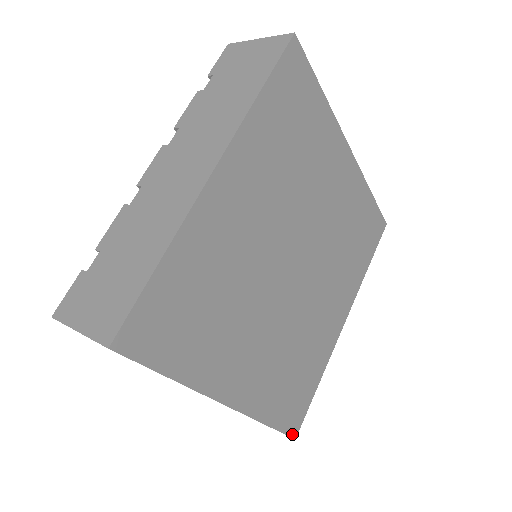
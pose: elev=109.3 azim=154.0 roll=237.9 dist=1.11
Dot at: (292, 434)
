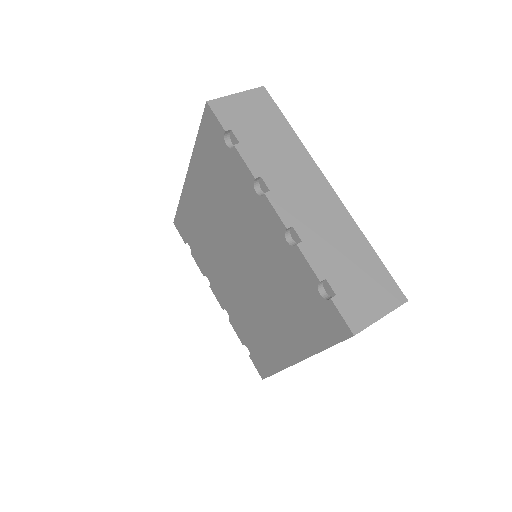
Dot at: occluded
